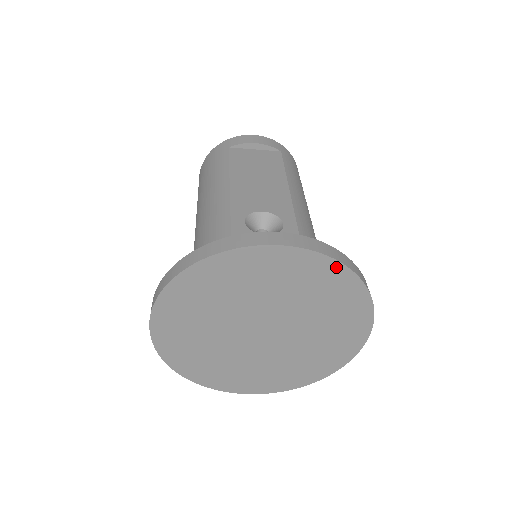
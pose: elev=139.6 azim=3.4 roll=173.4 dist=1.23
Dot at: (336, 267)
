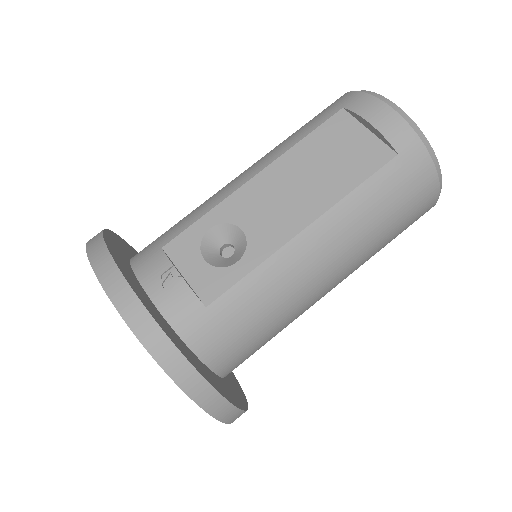
Dot at: (157, 359)
